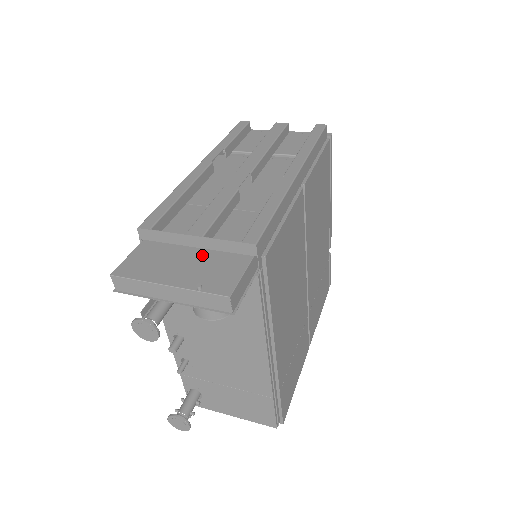
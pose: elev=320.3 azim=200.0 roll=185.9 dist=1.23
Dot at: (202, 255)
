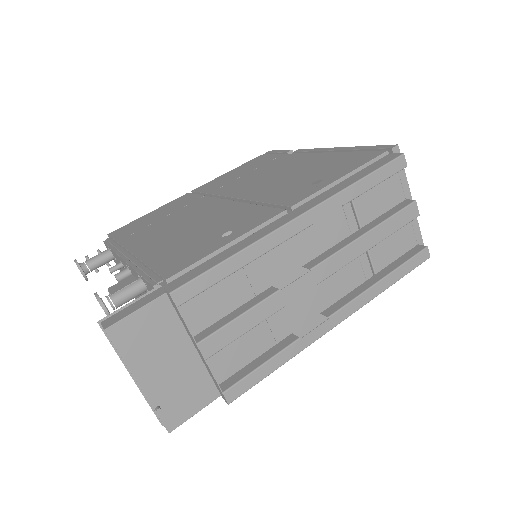
Dot at: (191, 363)
